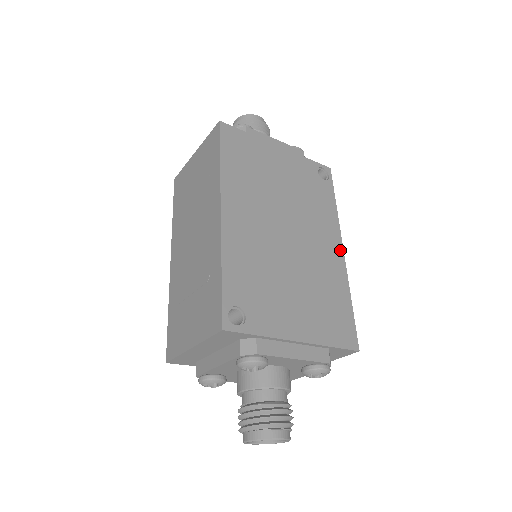
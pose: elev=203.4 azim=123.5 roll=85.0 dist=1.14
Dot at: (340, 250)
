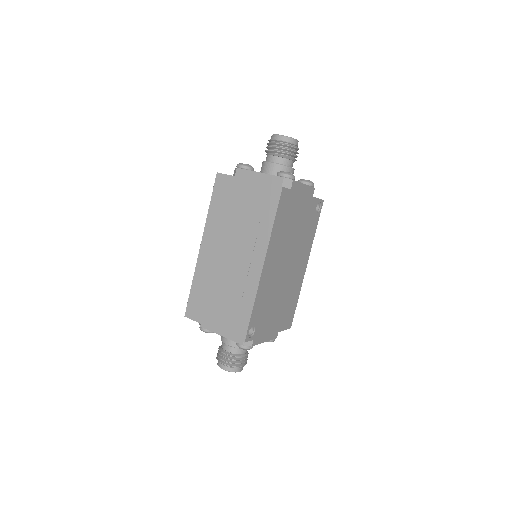
Dot at: (306, 266)
